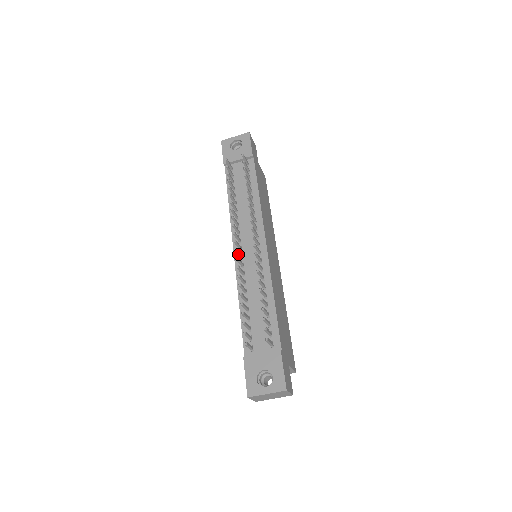
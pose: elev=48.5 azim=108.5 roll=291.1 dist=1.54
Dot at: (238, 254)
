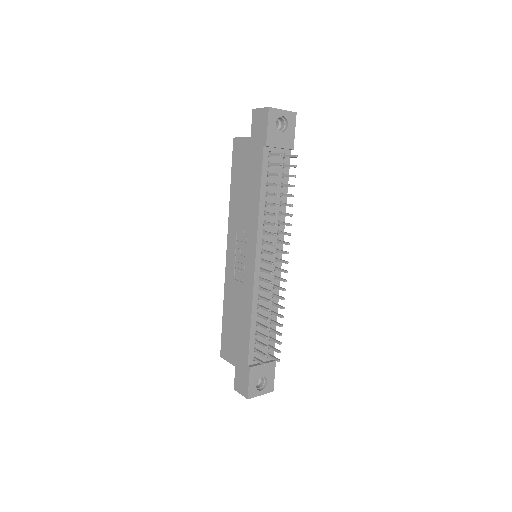
Dot at: (266, 272)
